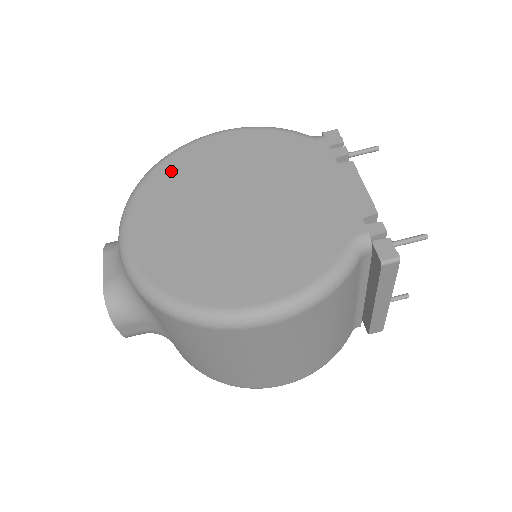
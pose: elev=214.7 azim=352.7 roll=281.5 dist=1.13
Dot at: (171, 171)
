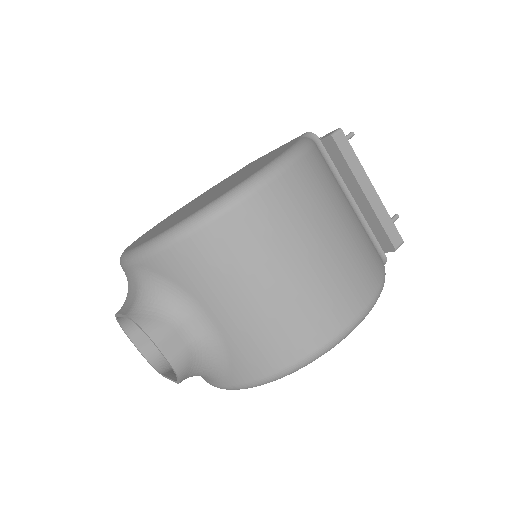
Dot at: (148, 232)
